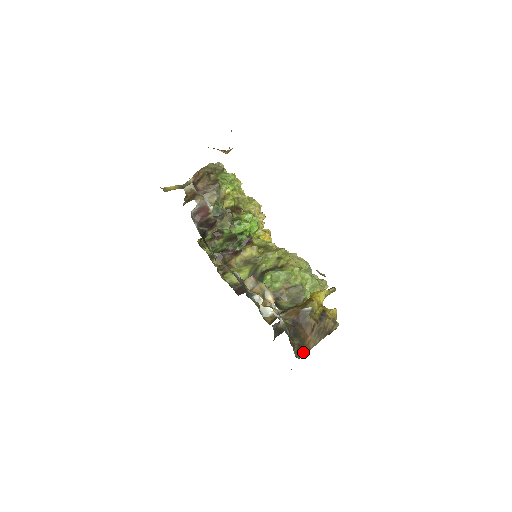
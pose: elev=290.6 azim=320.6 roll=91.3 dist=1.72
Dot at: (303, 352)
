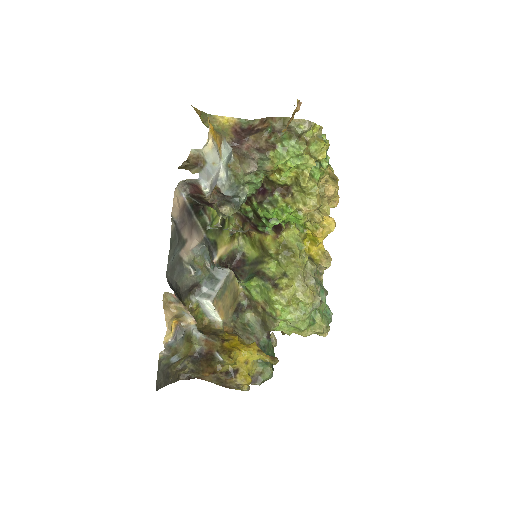
Dot at: (196, 376)
